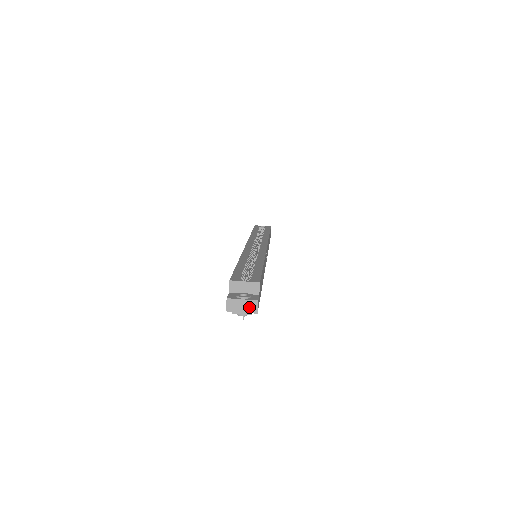
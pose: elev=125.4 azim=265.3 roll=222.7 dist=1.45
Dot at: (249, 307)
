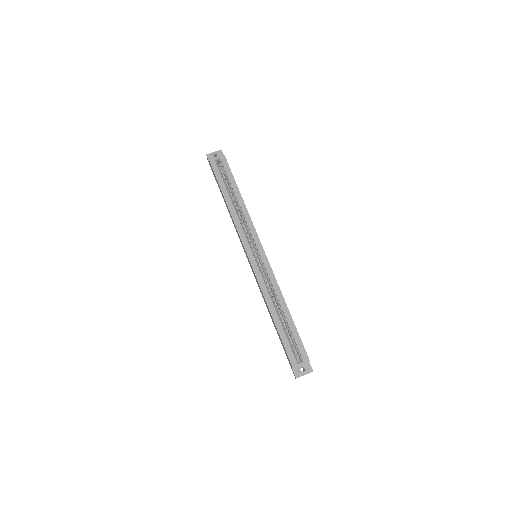
Dot at: occluded
